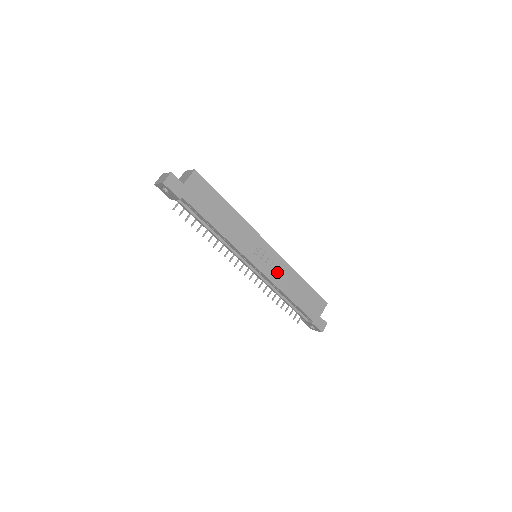
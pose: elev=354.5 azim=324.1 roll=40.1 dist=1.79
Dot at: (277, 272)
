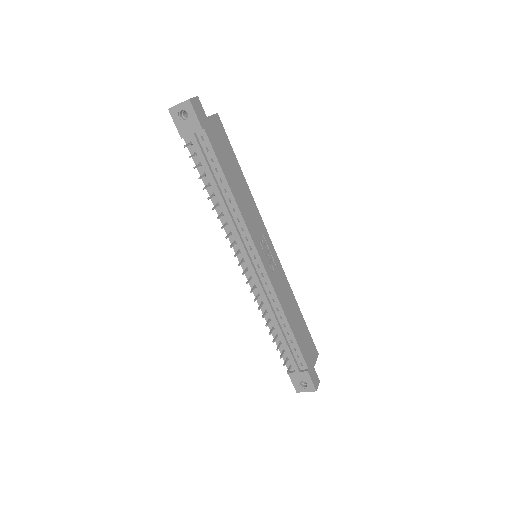
Dot at: (279, 282)
